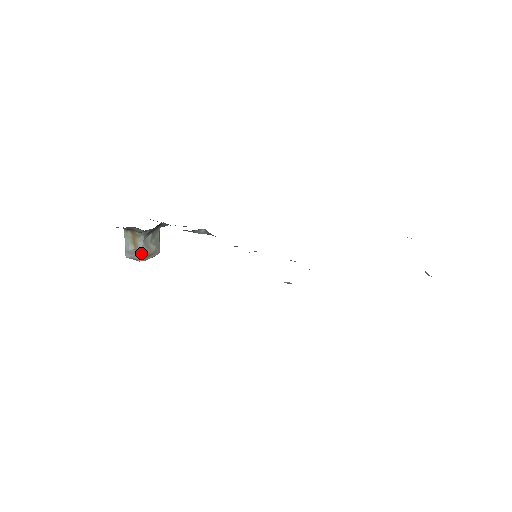
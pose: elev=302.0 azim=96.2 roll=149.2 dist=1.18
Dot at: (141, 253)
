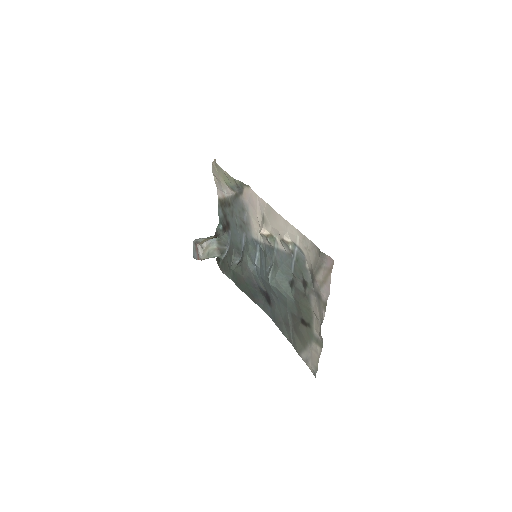
Dot at: (203, 242)
